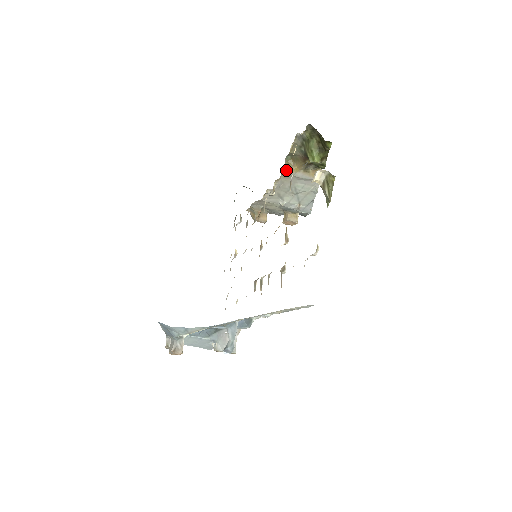
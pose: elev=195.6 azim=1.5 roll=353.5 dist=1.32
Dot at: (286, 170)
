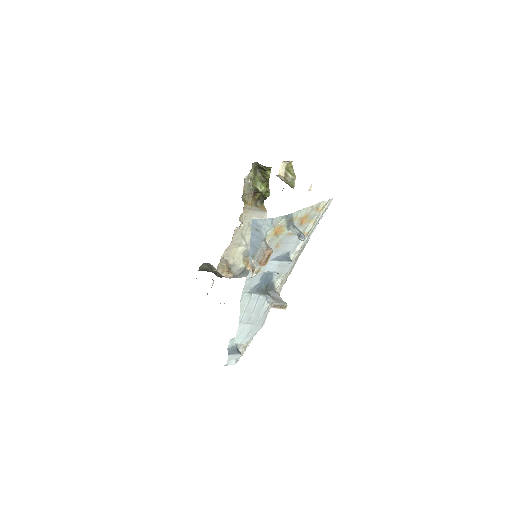
Dot at: (245, 205)
